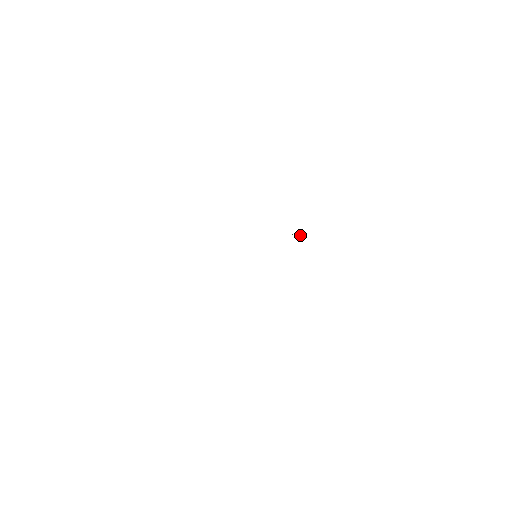
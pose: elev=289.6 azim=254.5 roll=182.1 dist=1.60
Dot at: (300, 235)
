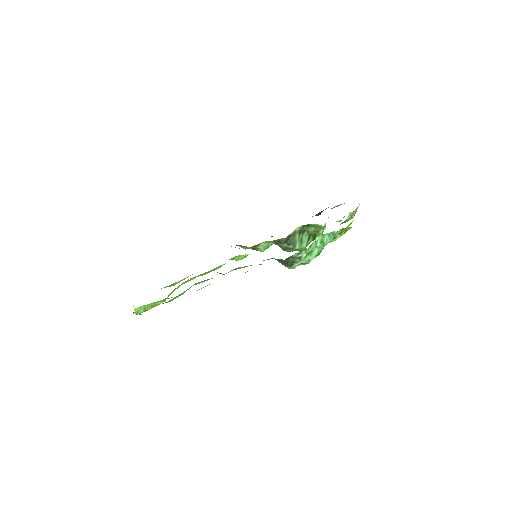
Dot at: (294, 237)
